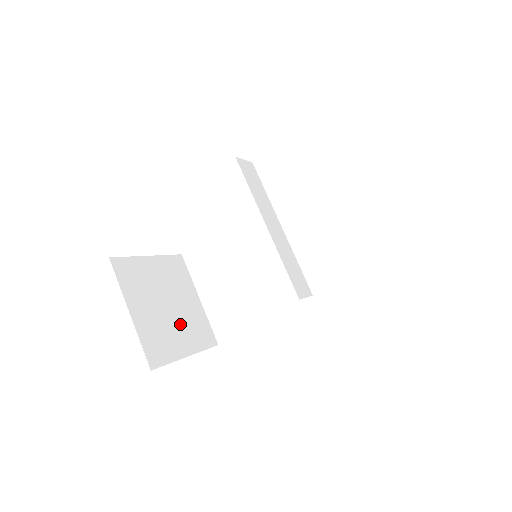
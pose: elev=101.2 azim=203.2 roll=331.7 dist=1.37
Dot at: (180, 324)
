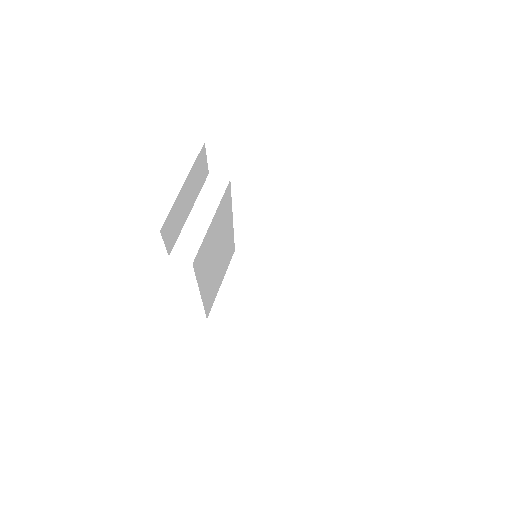
Dot at: (258, 311)
